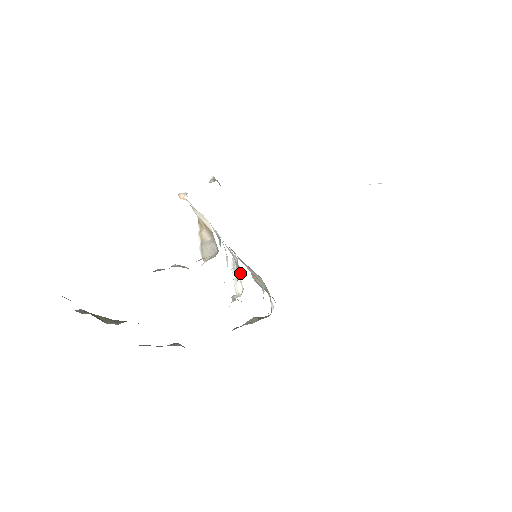
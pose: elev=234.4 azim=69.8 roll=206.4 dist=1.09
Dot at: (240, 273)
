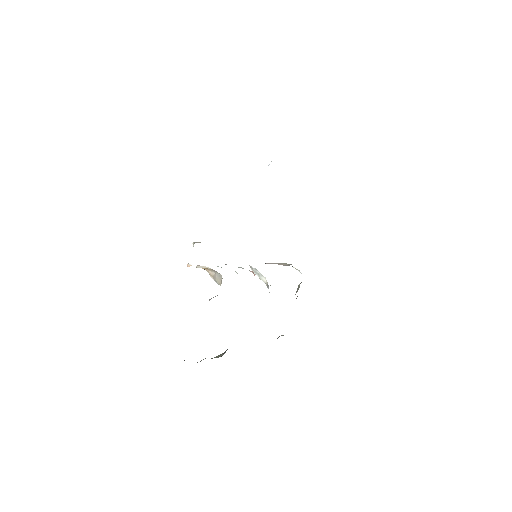
Dot at: (253, 273)
